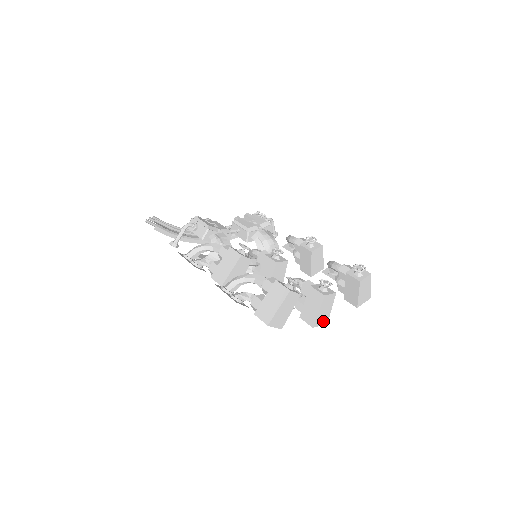
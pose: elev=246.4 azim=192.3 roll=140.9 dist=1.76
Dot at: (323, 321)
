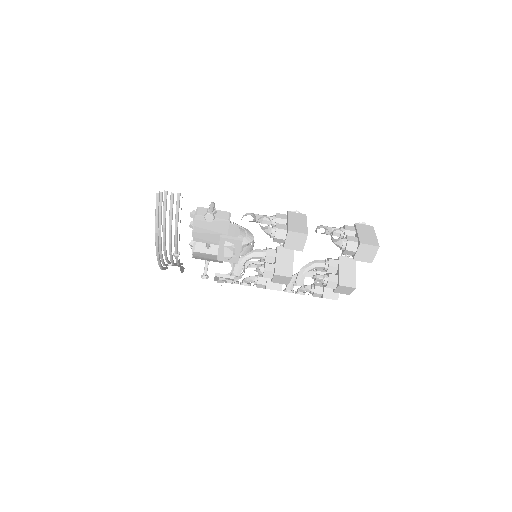
Dot at: occluded
